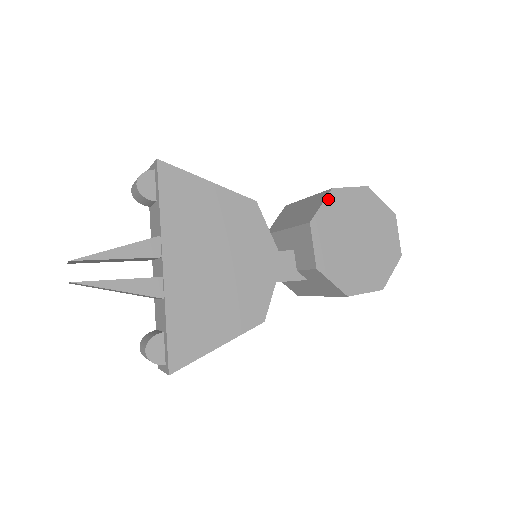
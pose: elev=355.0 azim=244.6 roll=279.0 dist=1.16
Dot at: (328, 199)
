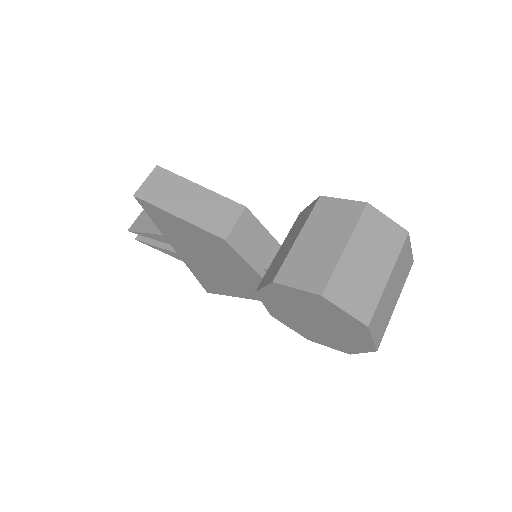
Dot at: (270, 287)
